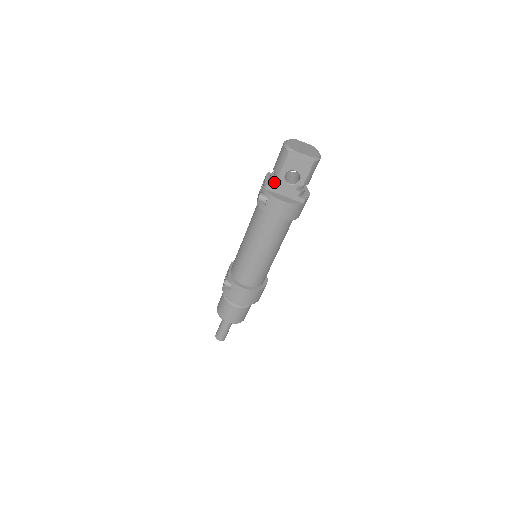
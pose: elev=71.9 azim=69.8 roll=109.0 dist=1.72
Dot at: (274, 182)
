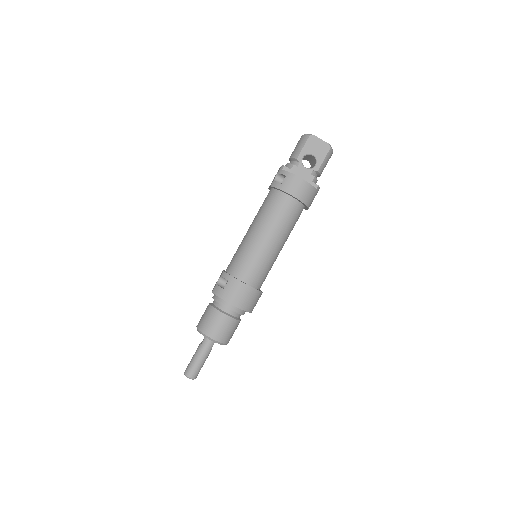
Dot at: (291, 164)
